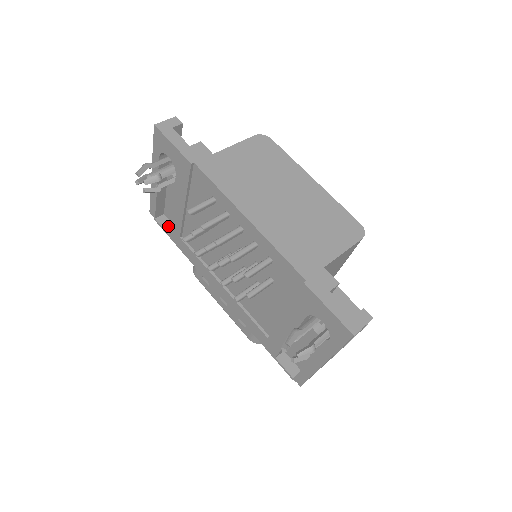
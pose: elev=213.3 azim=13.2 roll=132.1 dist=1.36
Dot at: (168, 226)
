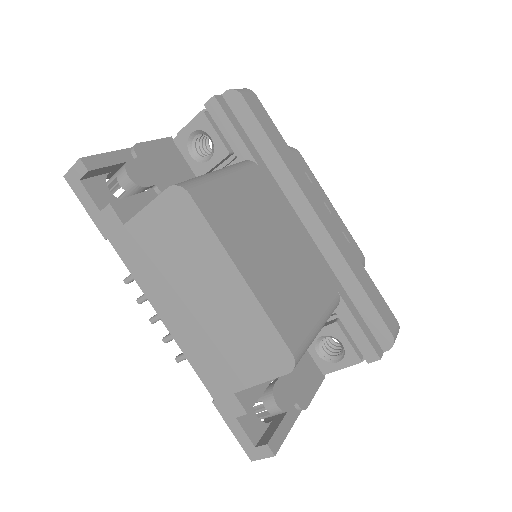
Dot at: occluded
